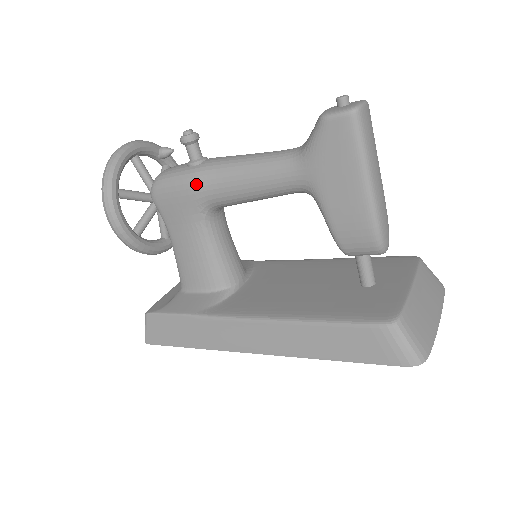
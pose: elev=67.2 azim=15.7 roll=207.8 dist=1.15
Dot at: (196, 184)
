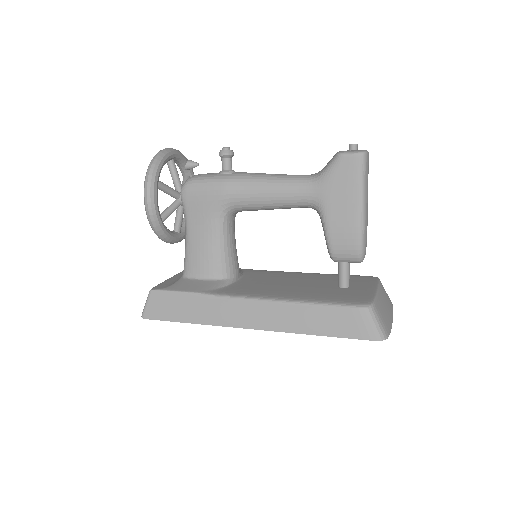
Dot at: (226, 187)
